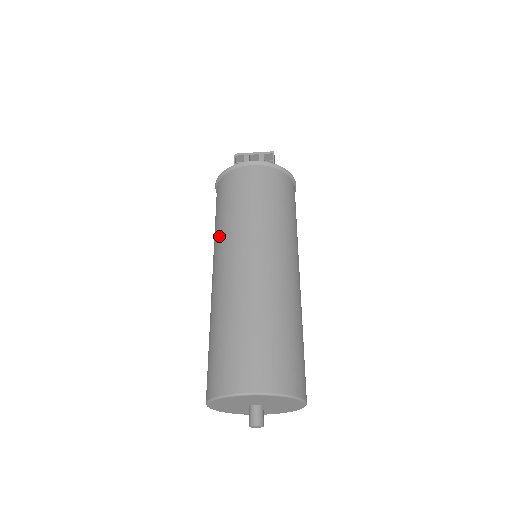
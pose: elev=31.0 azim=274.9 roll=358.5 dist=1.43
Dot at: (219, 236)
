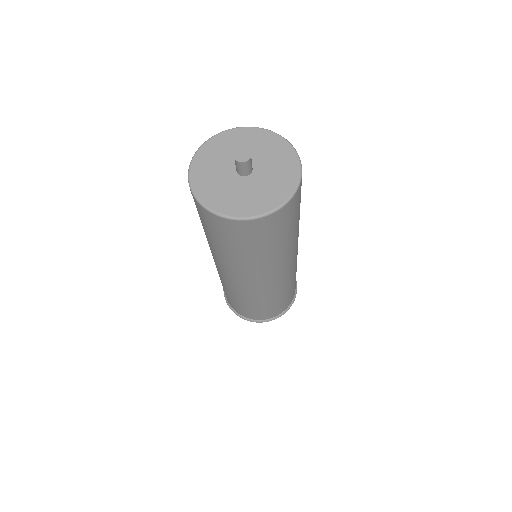
Dot at: occluded
